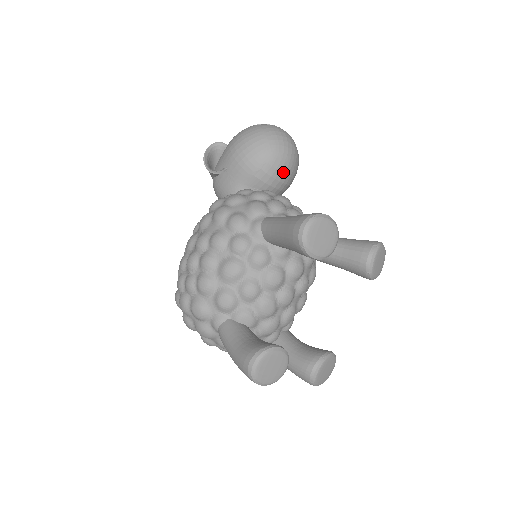
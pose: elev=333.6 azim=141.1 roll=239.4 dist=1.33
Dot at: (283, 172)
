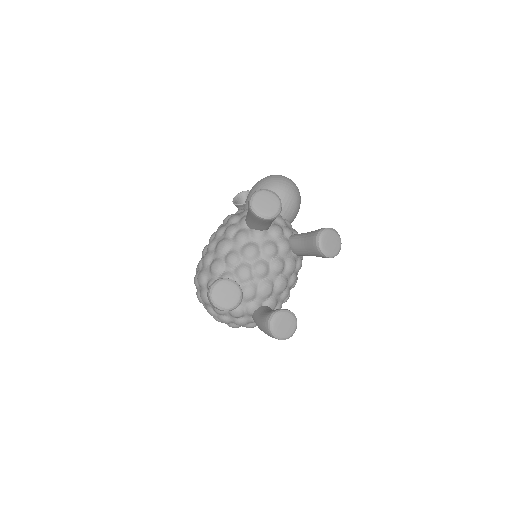
Dot at: (281, 200)
